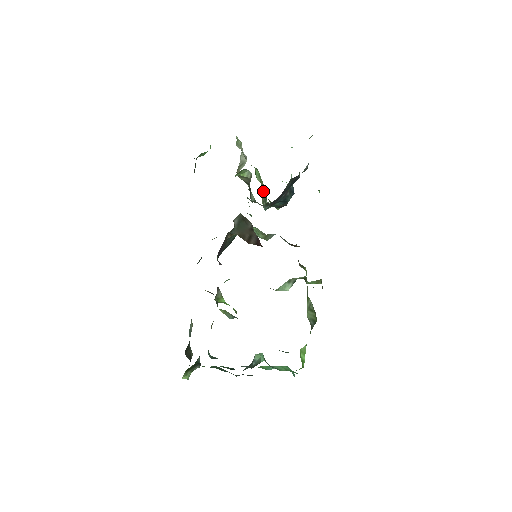
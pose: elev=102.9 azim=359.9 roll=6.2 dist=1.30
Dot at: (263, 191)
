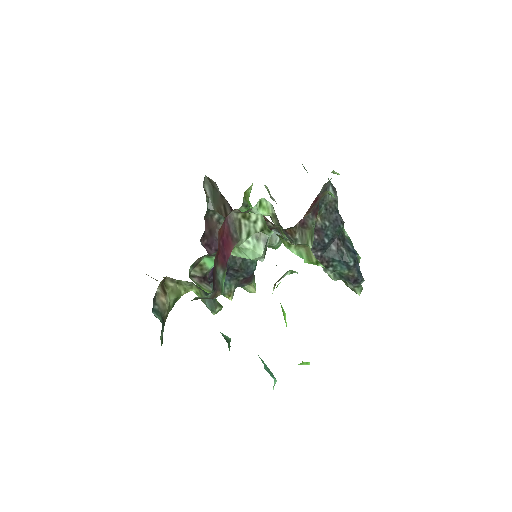
Dot at: occluded
